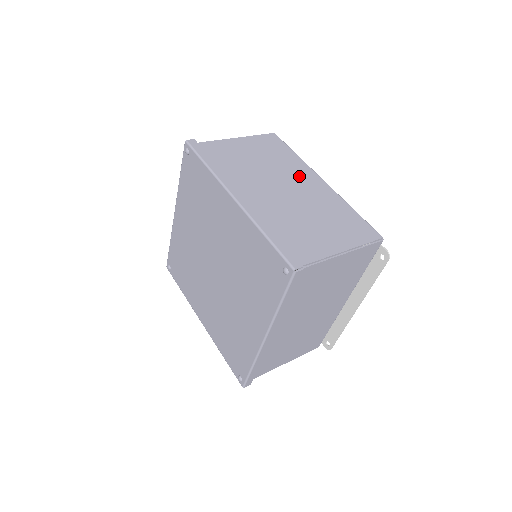
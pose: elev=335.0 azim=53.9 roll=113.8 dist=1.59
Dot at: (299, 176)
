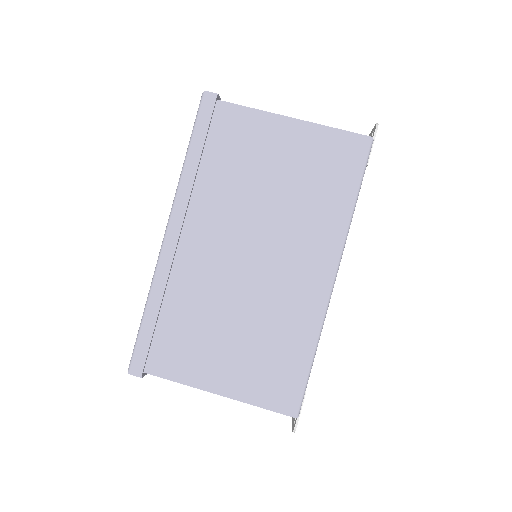
Dot at: (303, 248)
